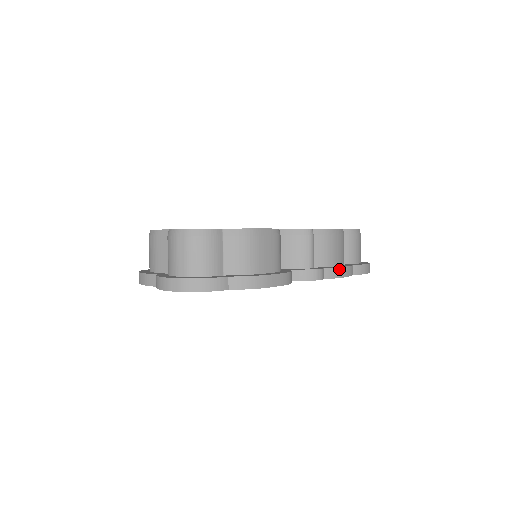
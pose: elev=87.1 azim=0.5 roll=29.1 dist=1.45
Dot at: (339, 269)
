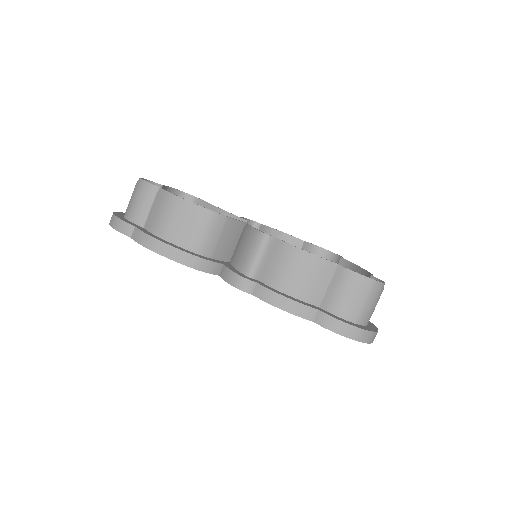
Dot at: (276, 295)
